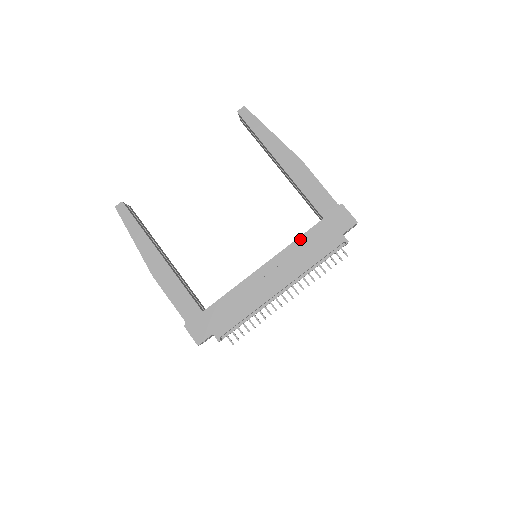
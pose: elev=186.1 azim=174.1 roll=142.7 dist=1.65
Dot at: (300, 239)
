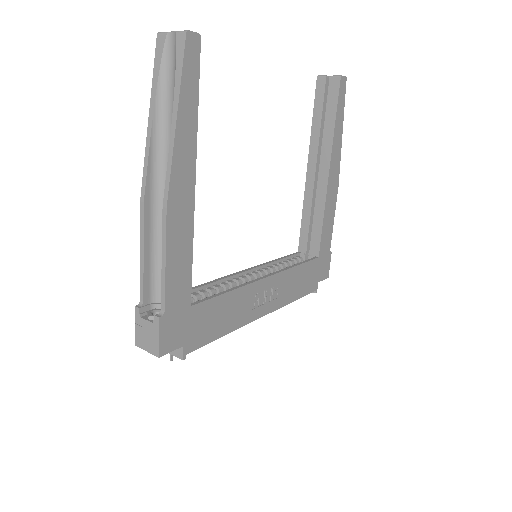
Dot at: (300, 267)
